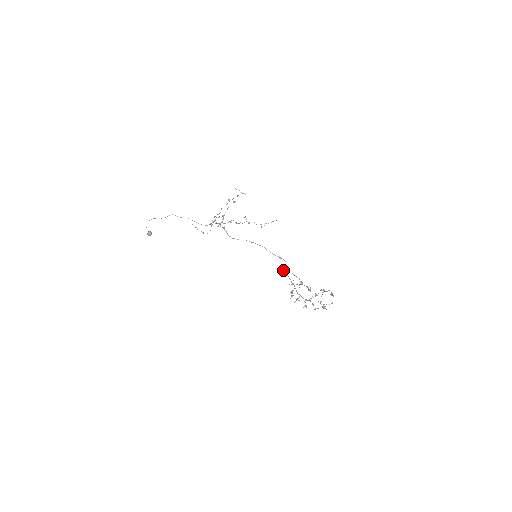
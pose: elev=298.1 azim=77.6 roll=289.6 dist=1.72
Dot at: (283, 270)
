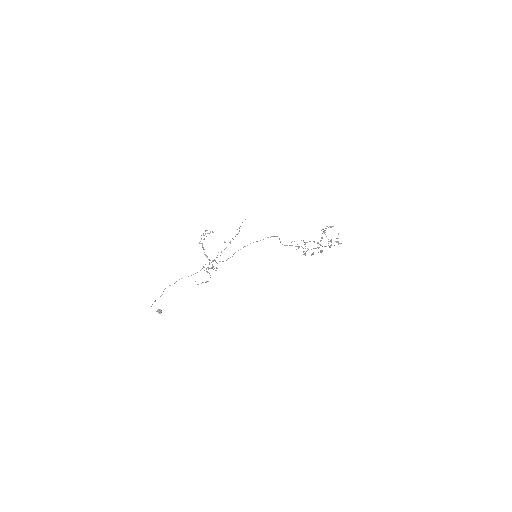
Dot at: occluded
